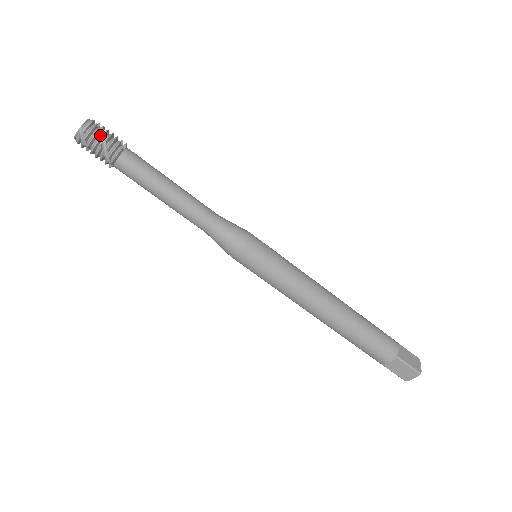
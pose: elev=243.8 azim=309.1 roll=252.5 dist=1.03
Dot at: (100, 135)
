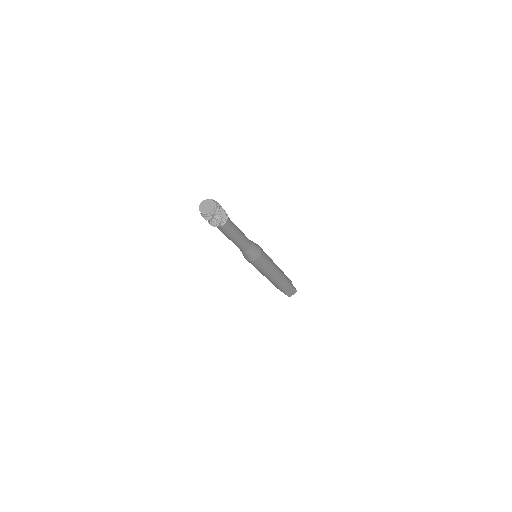
Dot at: (219, 209)
